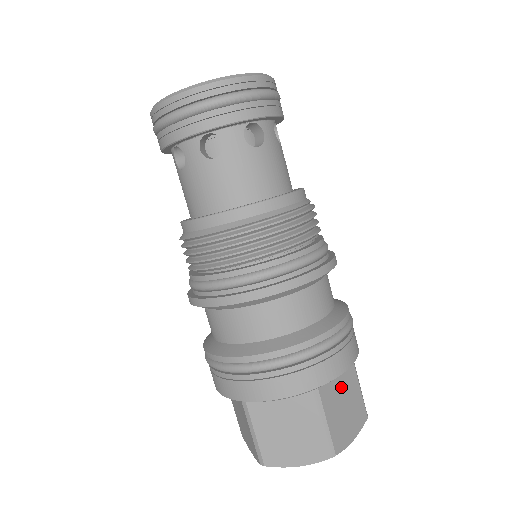
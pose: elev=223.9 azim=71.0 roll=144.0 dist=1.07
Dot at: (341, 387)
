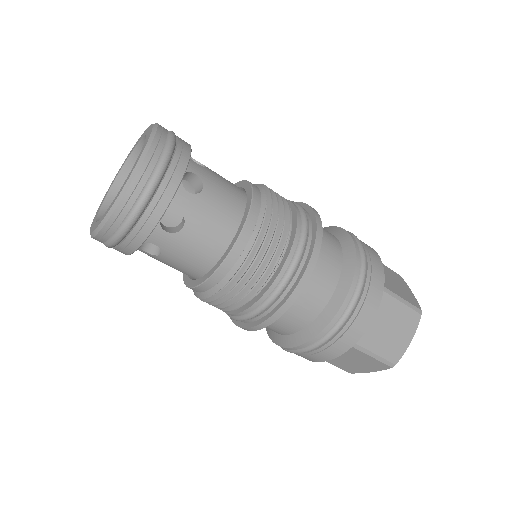
Dot at: (379, 321)
